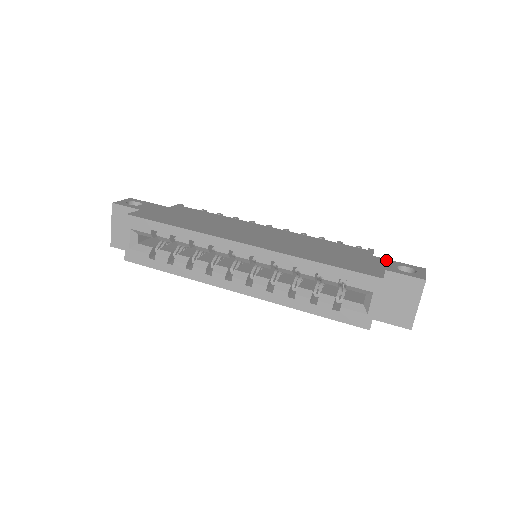
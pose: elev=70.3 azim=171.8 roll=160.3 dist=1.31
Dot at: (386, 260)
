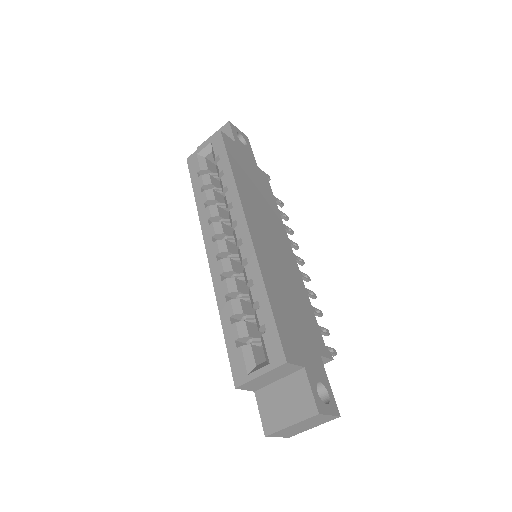
Dot at: (323, 370)
